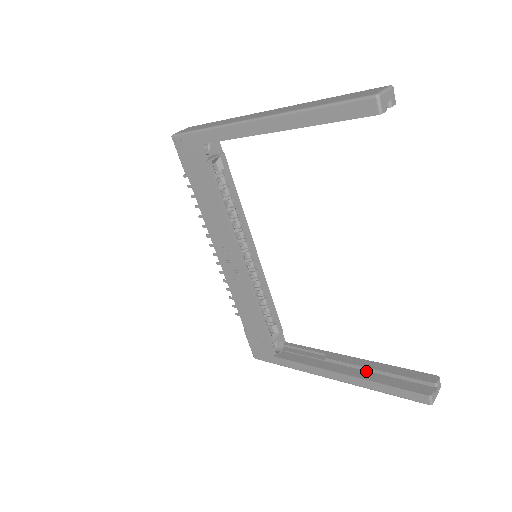
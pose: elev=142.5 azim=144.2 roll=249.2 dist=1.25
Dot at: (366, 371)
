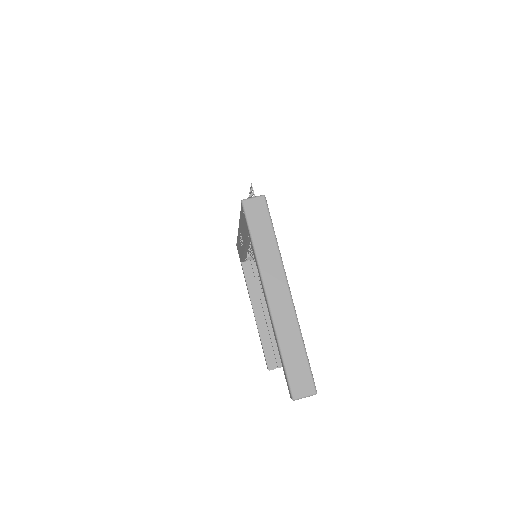
Dot at: (266, 325)
